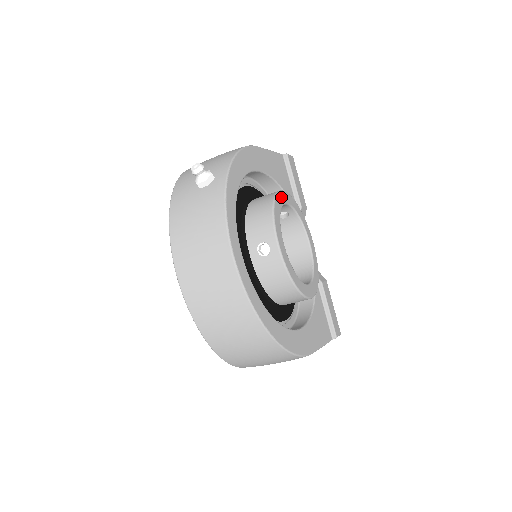
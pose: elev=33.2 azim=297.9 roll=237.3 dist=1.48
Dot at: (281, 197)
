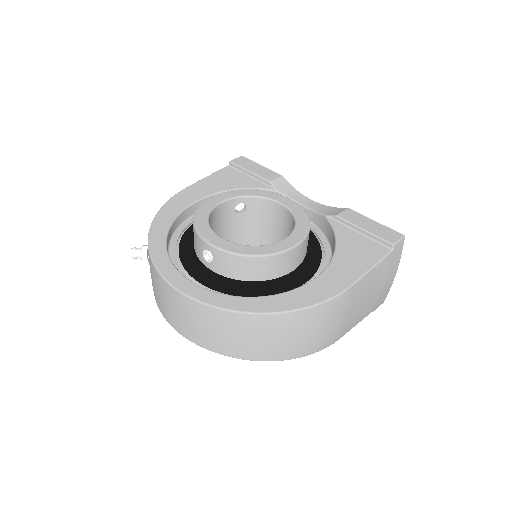
Dot at: (208, 204)
